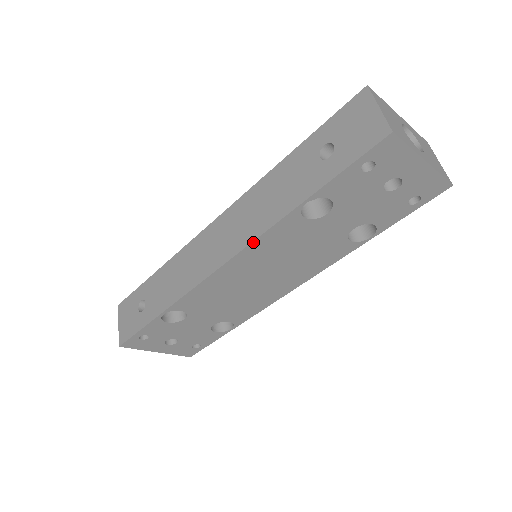
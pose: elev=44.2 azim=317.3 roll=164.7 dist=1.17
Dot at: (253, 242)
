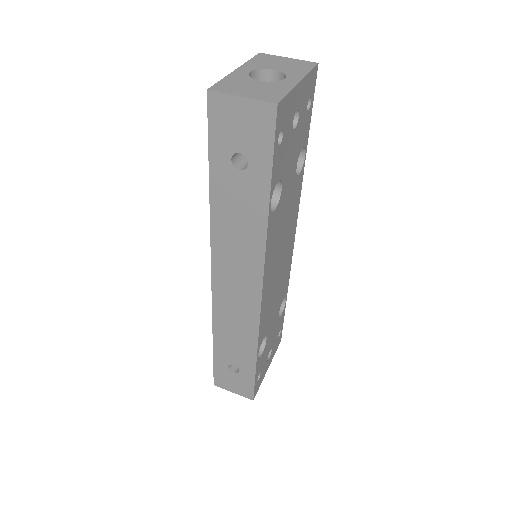
Dot at: (264, 263)
